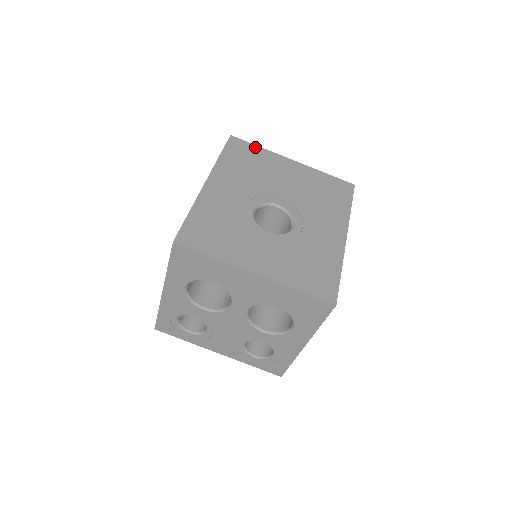
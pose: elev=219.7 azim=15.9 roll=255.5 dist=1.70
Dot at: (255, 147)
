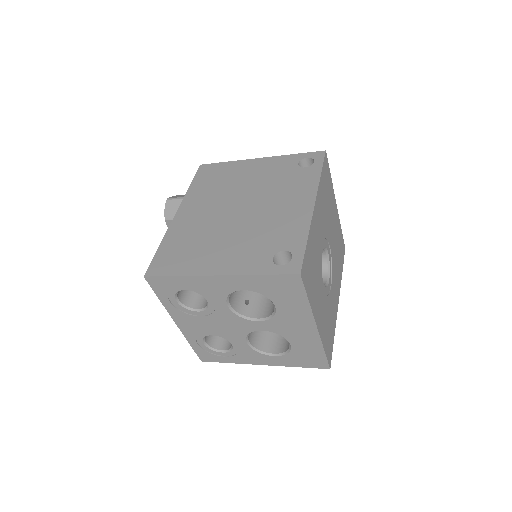
Dot at: (330, 176)
